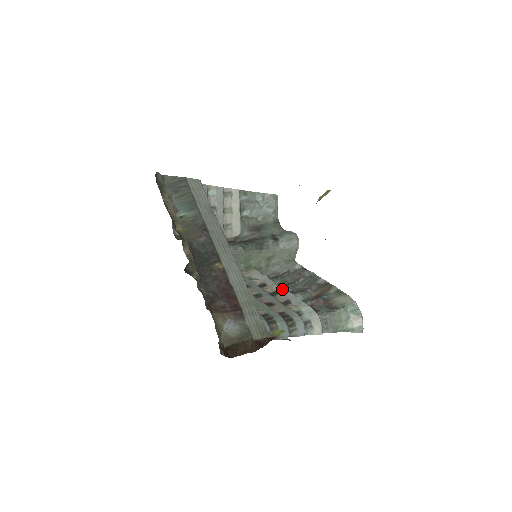
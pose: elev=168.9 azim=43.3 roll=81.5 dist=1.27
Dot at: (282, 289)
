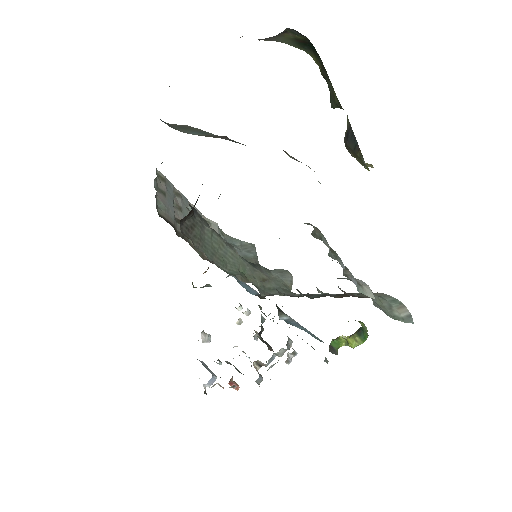
Dot at: occluded
